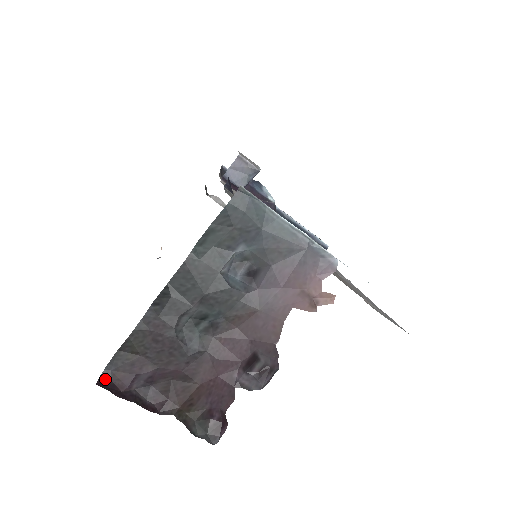
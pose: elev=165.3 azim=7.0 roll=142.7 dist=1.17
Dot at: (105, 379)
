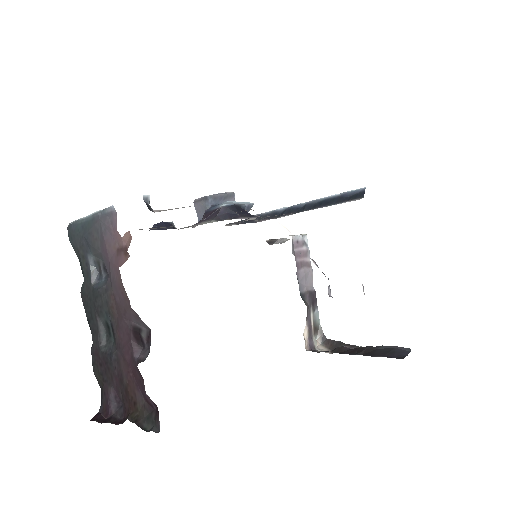
Dot at: (98, 415)
